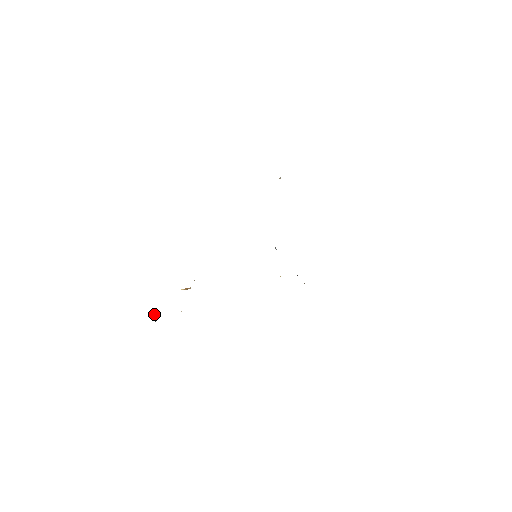
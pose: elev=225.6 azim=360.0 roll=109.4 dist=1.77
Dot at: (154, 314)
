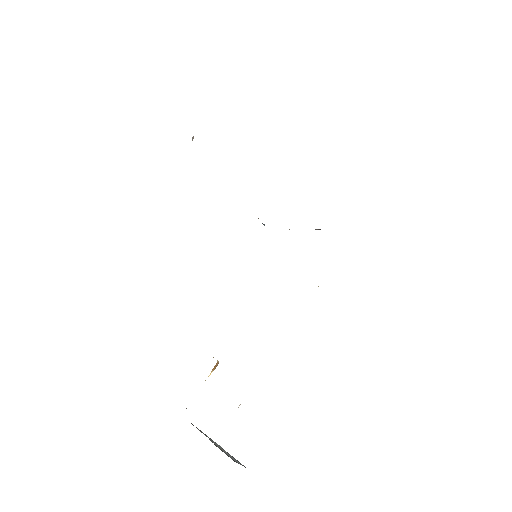
Dot at: occluded
